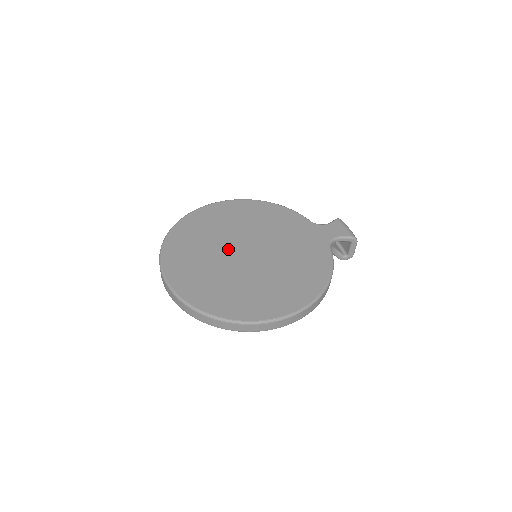
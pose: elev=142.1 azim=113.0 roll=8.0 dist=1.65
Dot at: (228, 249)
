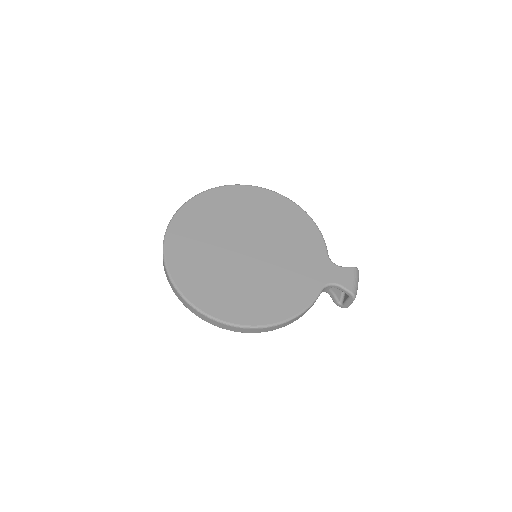
Dot at: (235, 236)
